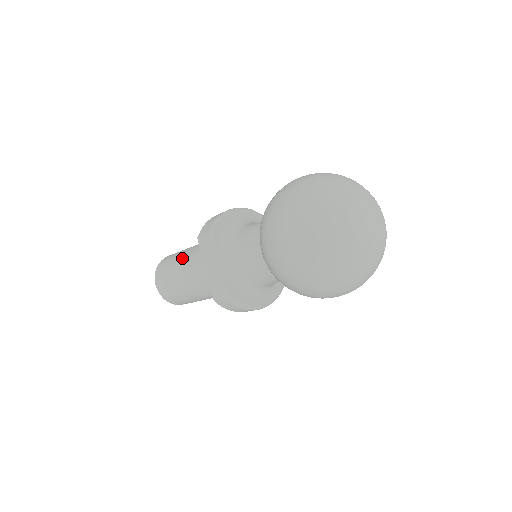
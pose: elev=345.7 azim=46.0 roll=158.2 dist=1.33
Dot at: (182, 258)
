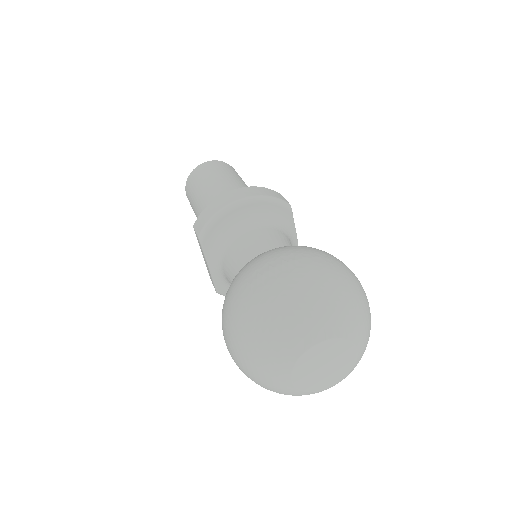
Dot at: (199, 201)
